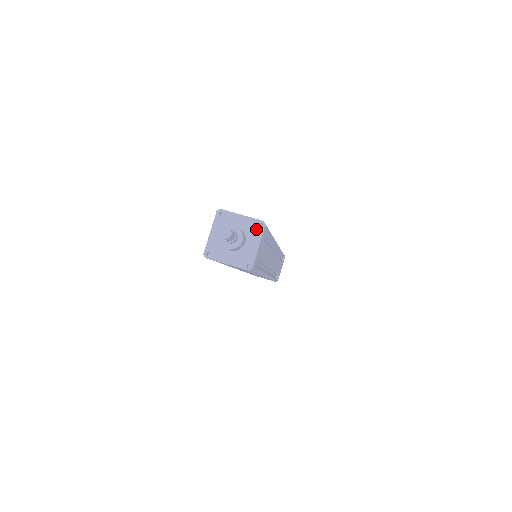
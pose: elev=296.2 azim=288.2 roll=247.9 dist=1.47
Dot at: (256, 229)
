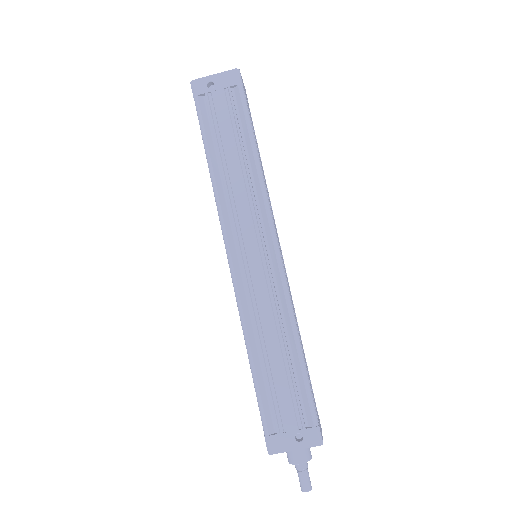
Dot at: occluded
